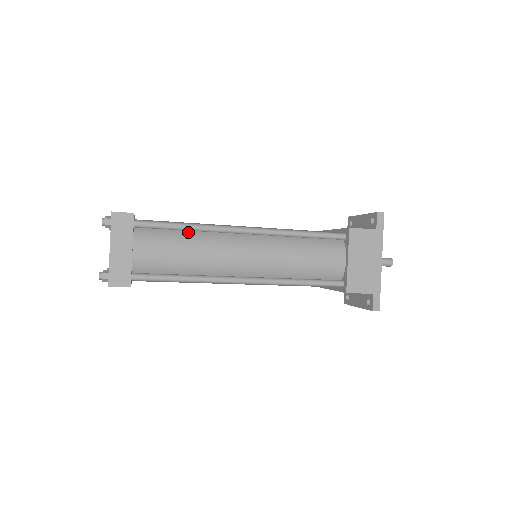
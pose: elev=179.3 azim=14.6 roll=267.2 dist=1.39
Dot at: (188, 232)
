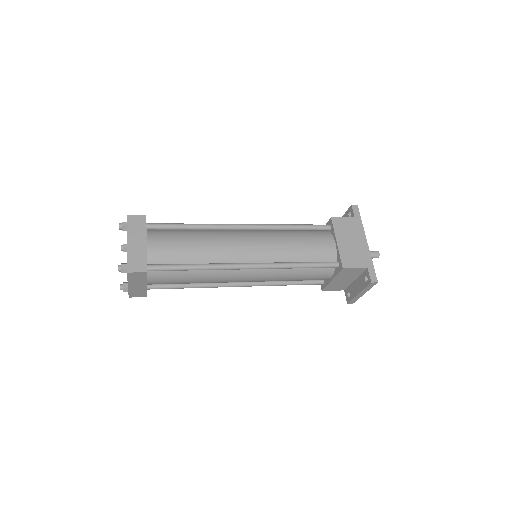
Dot at: (193, 231)
